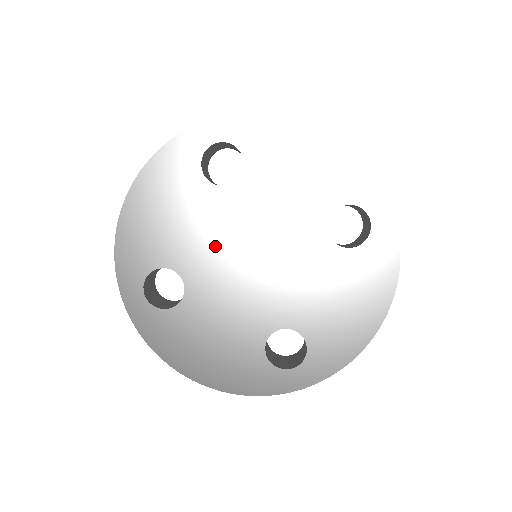
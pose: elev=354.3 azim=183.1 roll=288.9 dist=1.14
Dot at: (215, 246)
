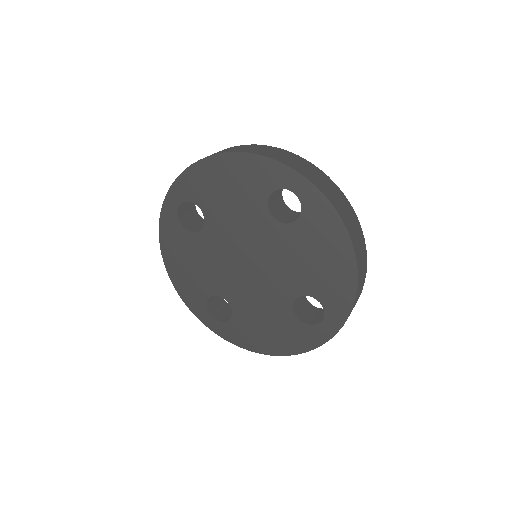
Dot at: (236, 234)
